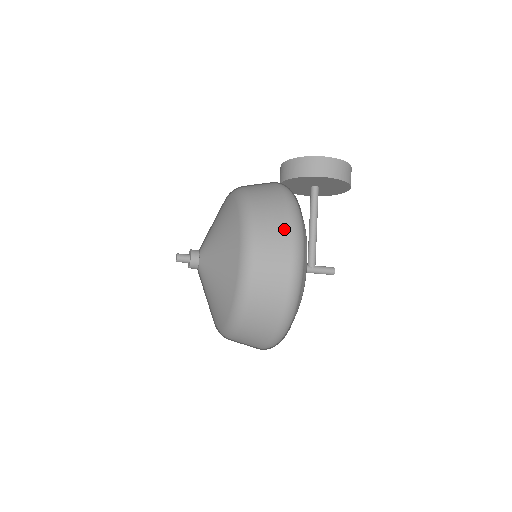
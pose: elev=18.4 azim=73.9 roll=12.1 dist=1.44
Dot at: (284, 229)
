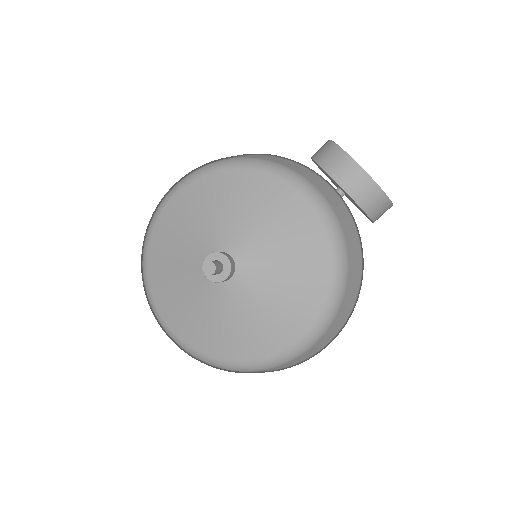
Dot at: (344, 321)
